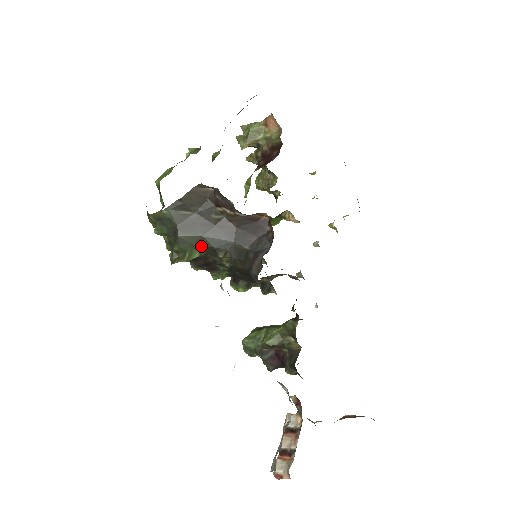
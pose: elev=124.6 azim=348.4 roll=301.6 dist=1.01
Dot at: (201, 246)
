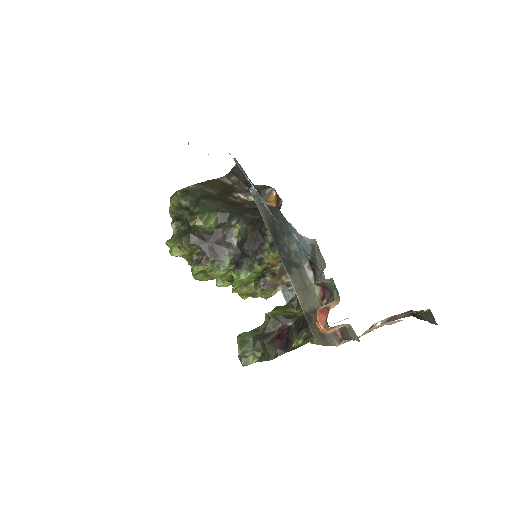
Dot at: (218, 213)
